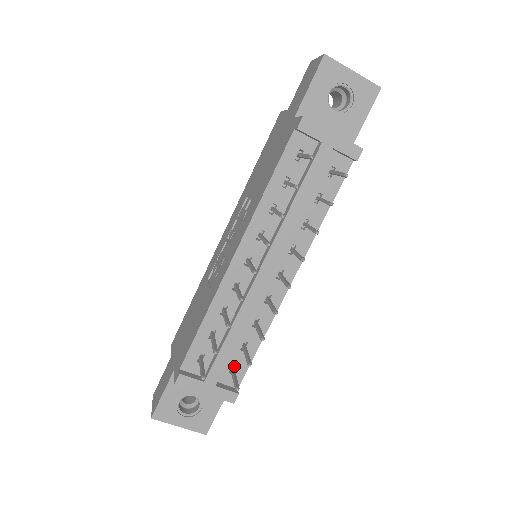
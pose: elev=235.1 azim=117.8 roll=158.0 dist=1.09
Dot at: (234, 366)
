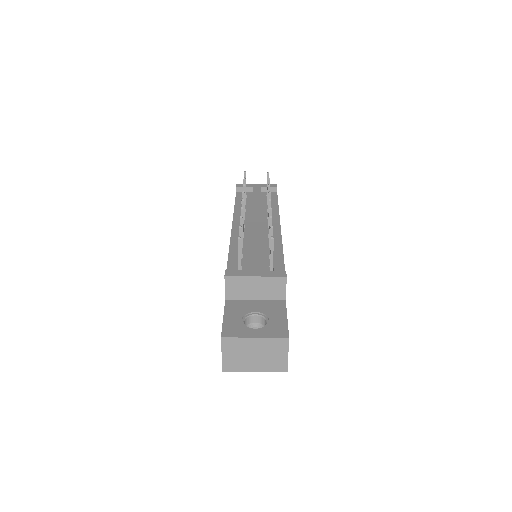
Dot at: occluded
